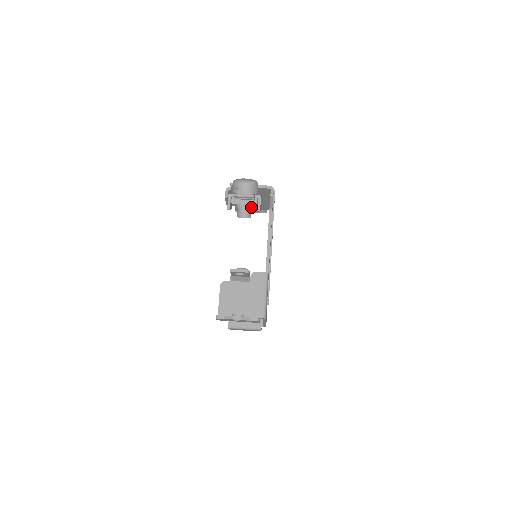
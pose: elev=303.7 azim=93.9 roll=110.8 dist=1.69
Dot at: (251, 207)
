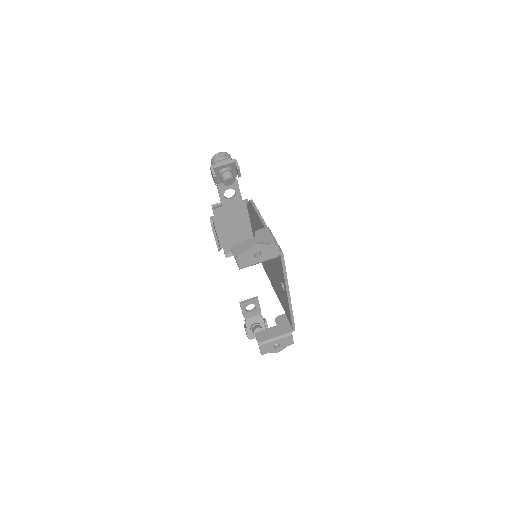
Dot at: (232, 170)
